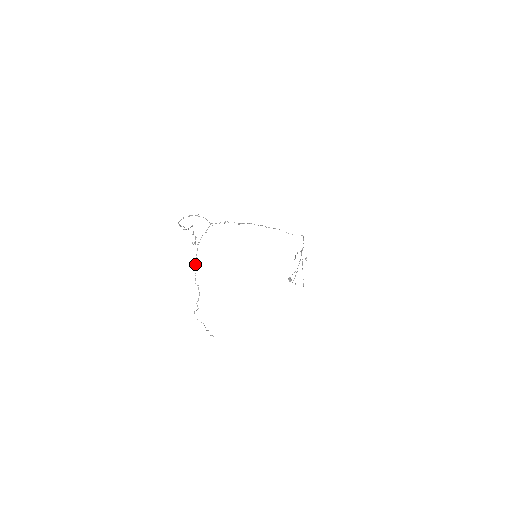
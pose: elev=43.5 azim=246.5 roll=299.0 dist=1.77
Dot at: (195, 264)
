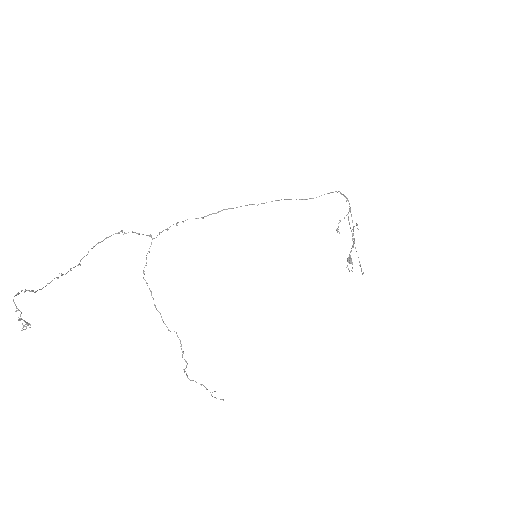
Dot at: occluded
